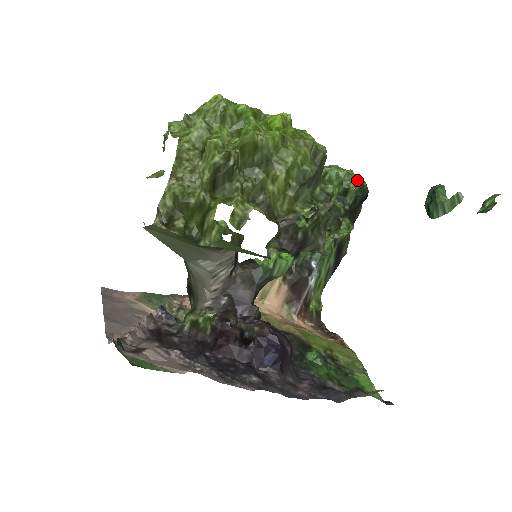
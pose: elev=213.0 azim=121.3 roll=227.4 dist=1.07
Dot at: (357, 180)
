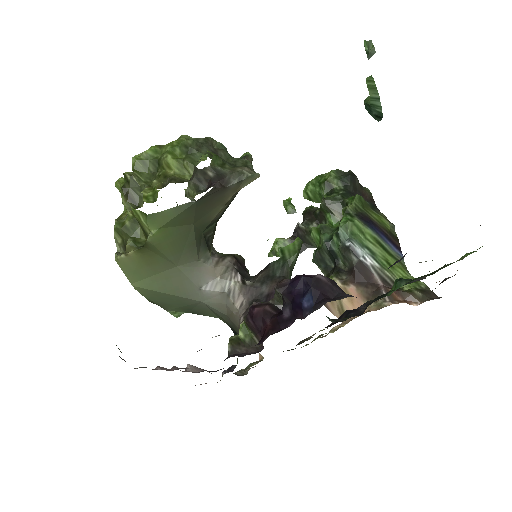
Dot at: (329, 172)
